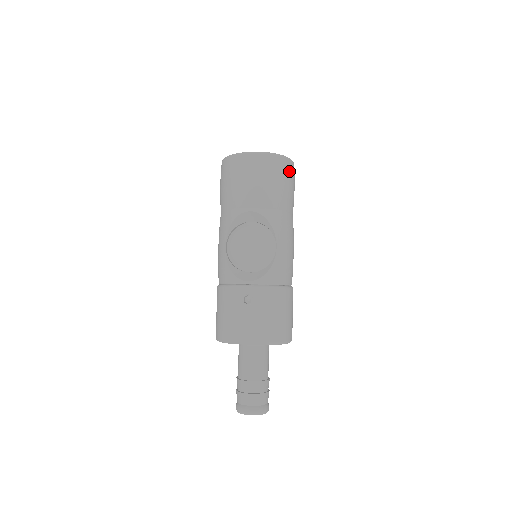
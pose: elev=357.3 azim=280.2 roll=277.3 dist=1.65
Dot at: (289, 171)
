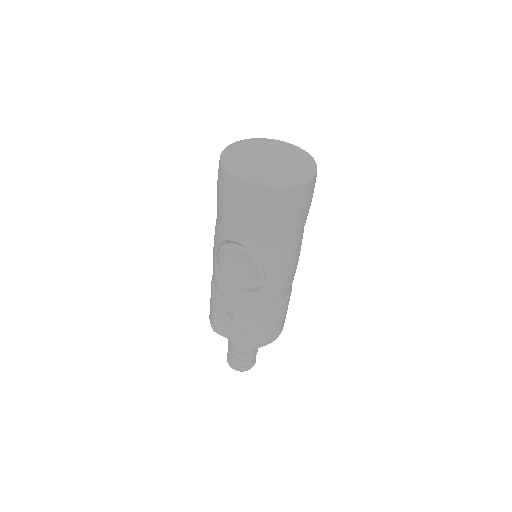
Dot at: (297, 200)
